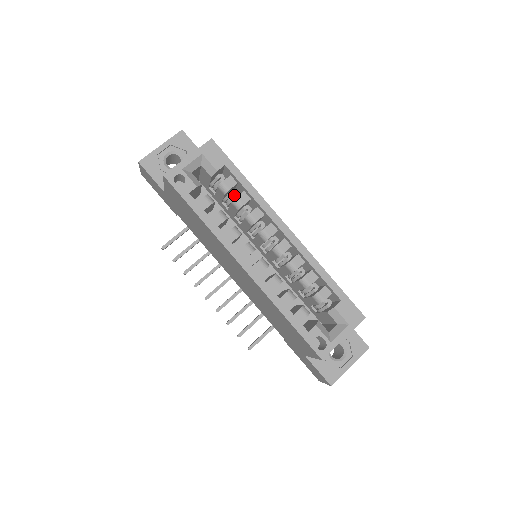
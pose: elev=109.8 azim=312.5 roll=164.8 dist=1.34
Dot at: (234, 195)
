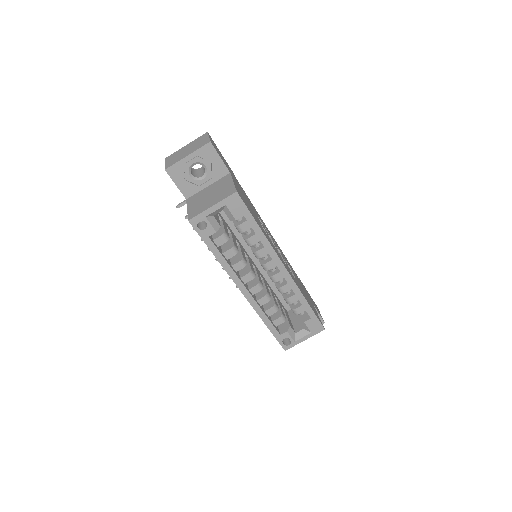
Dot at: (247, 233)
